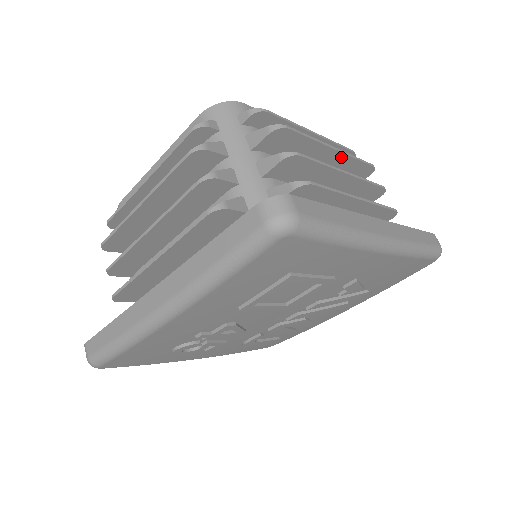
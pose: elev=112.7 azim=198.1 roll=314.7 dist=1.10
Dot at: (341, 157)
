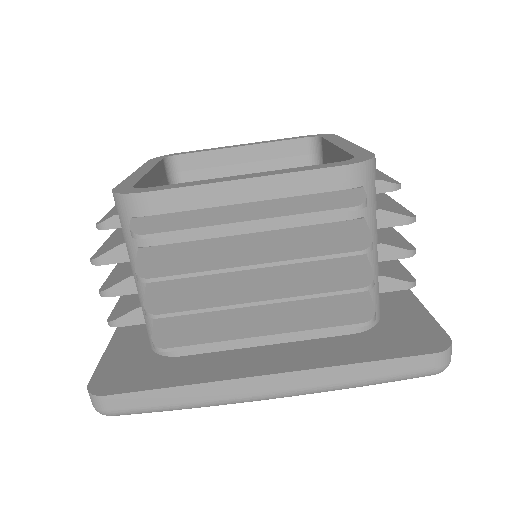
Dot at: (277, 262)
